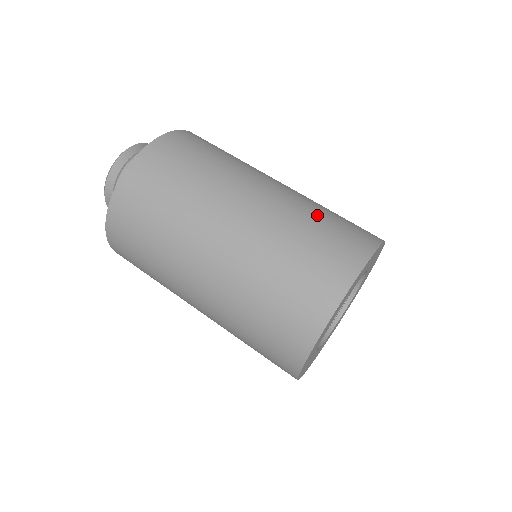
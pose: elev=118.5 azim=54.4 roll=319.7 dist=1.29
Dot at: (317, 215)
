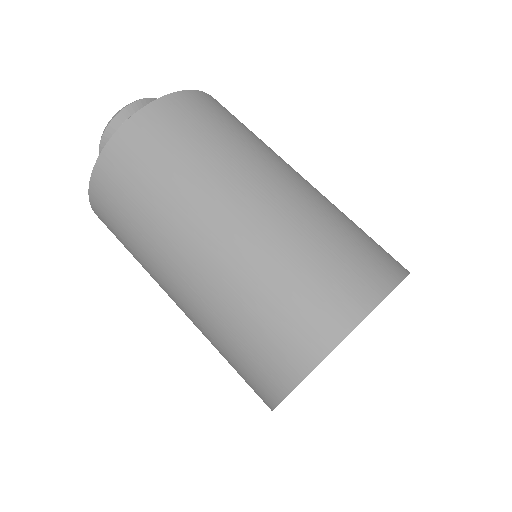
Dot at: occluded
